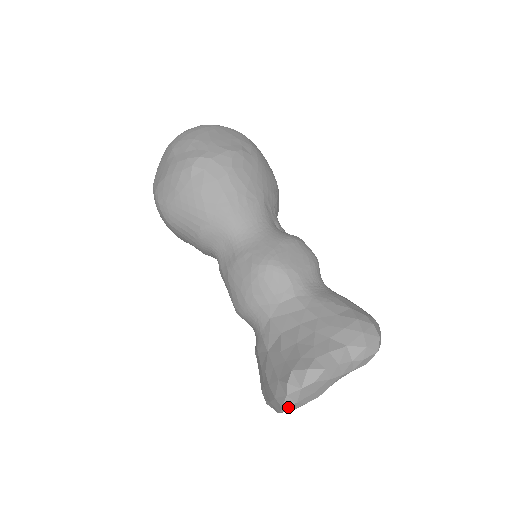
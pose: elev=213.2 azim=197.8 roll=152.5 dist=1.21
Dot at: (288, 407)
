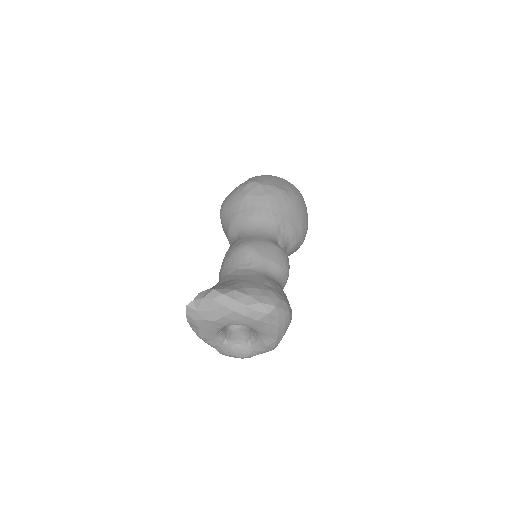
Dot at: (191, 311)
